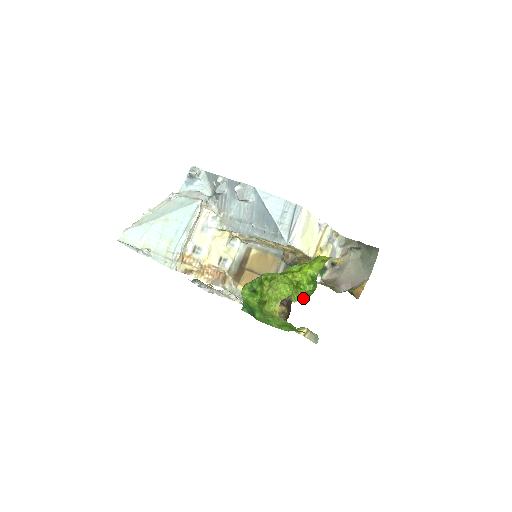
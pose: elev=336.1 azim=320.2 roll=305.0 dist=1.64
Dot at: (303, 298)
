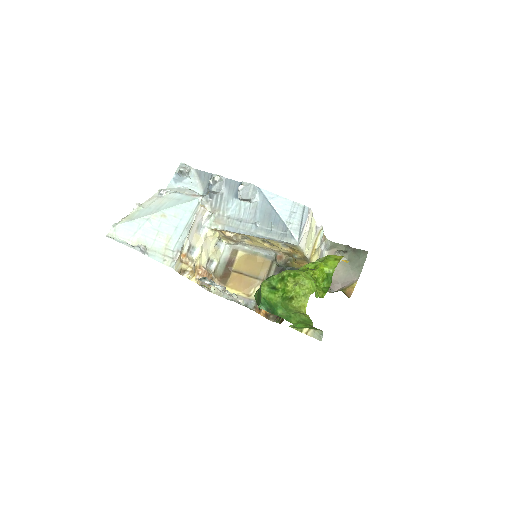
Dot at: (320, 294)
